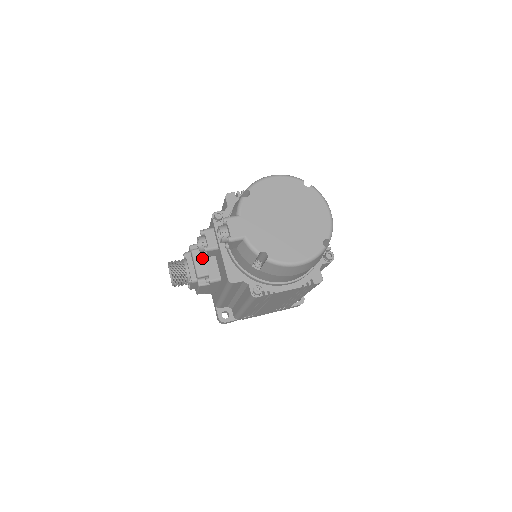
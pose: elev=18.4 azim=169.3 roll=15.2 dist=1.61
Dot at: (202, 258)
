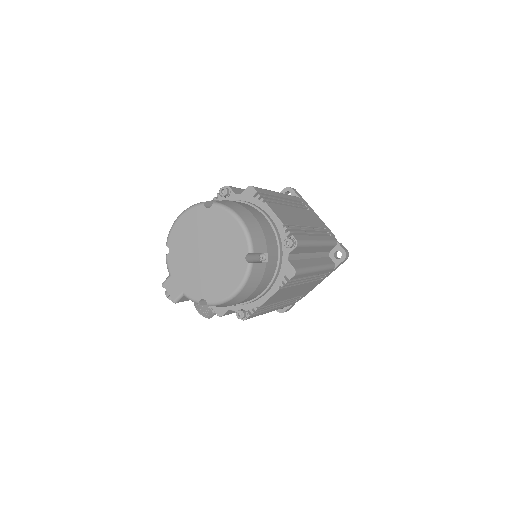
Dot at: occluded
